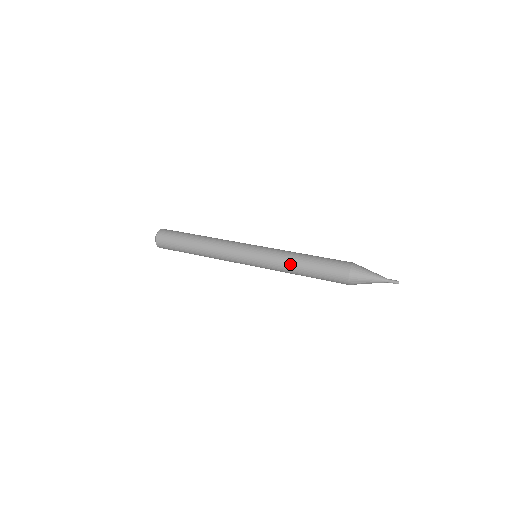
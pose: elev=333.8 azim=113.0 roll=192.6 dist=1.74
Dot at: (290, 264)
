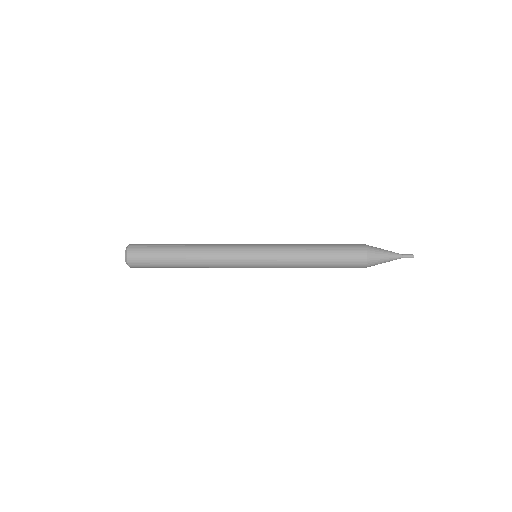
Dot at: (301, 244)
